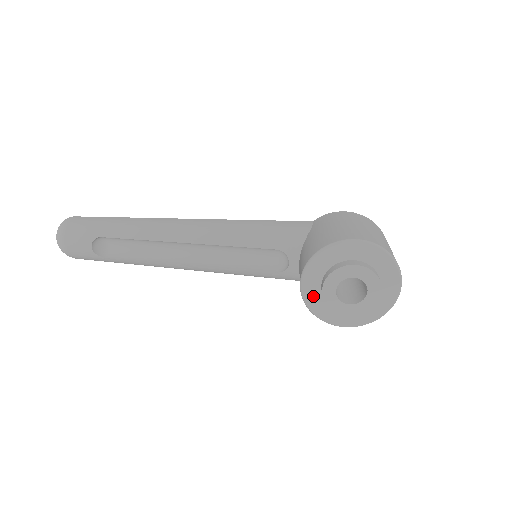
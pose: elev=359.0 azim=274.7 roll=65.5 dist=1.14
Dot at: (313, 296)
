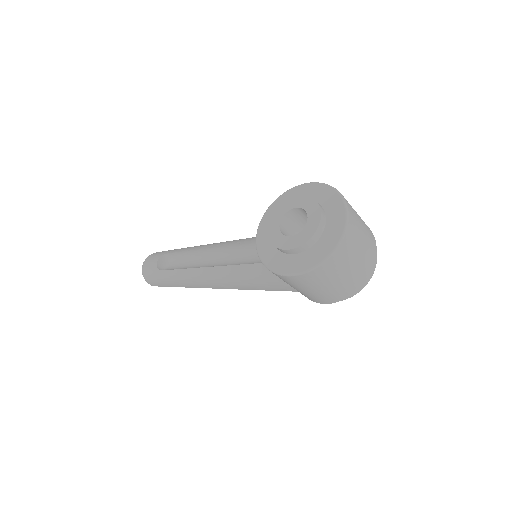
Dot at: (264, 239)
